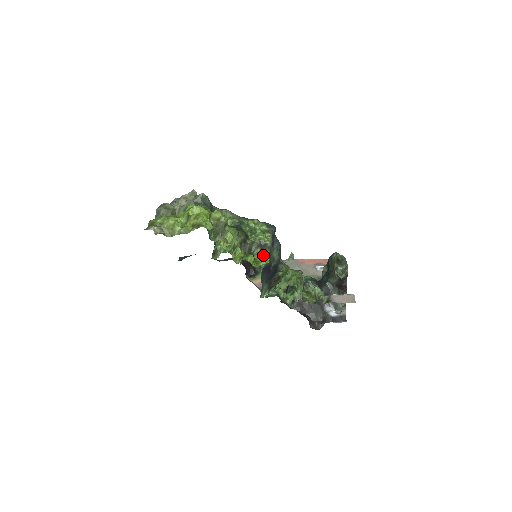
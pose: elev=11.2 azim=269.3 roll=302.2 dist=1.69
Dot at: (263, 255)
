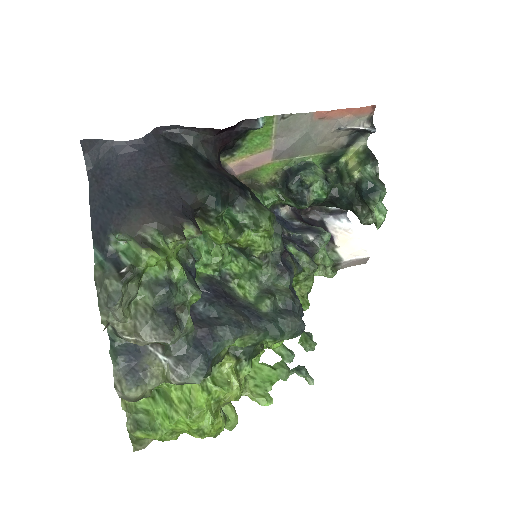
Dot at: occluded
